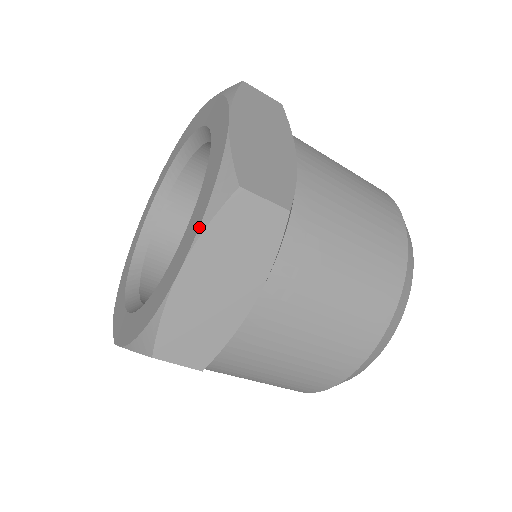
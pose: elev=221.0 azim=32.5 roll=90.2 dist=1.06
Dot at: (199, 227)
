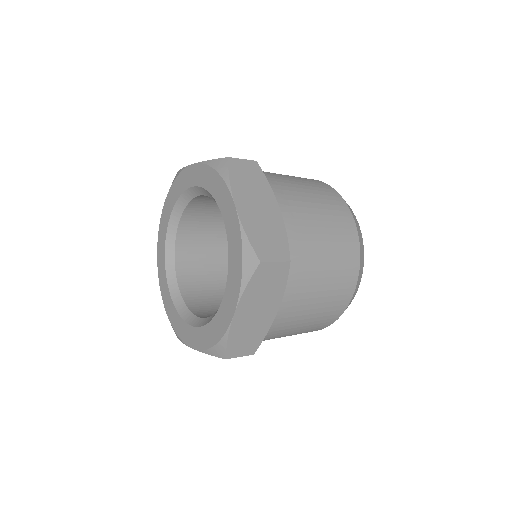
Dot at: (226, 184)
